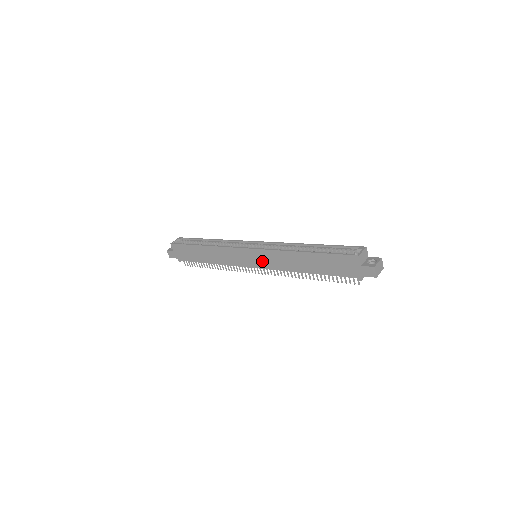
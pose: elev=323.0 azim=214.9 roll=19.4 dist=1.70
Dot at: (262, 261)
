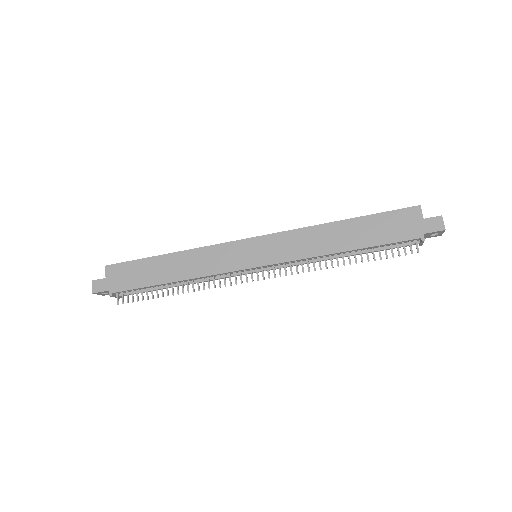
Dot at: (271, 252)
